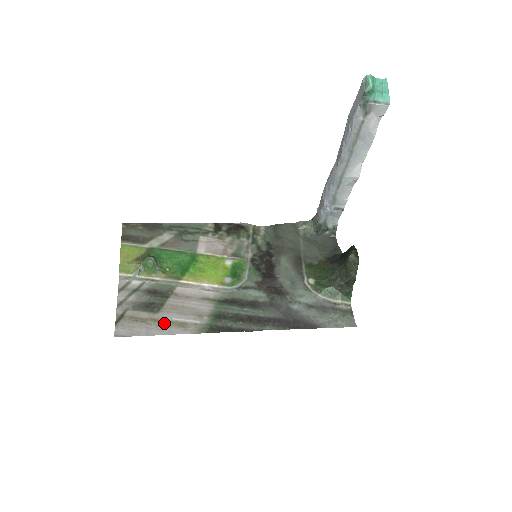
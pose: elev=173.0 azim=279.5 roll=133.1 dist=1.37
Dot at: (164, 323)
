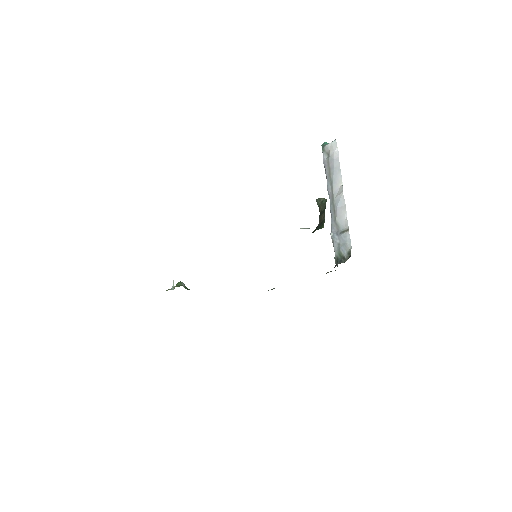
Dot at: occluded
